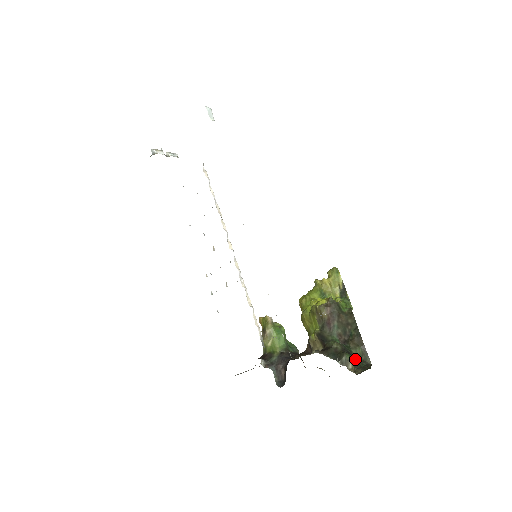
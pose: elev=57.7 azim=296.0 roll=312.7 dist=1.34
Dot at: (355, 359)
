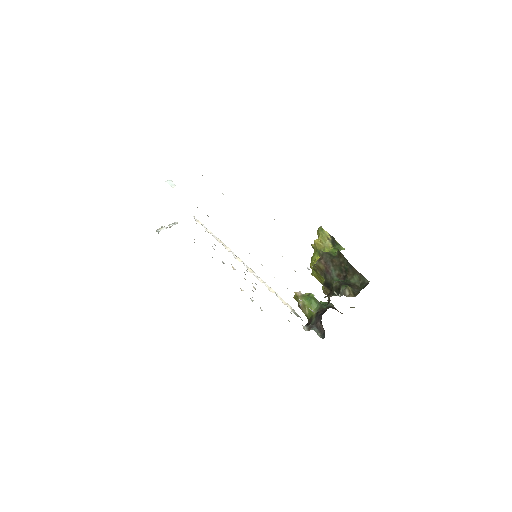
Dot at: (355, 286)
